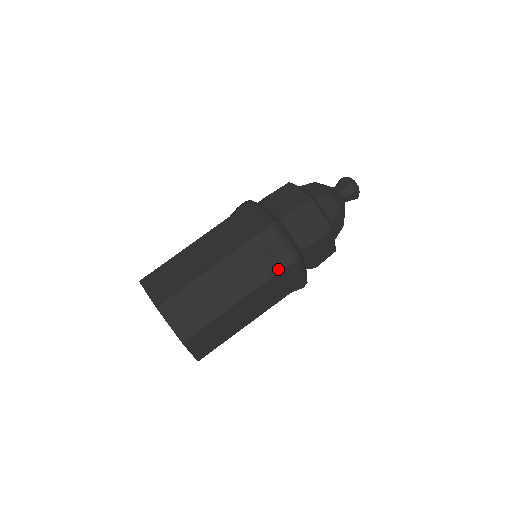
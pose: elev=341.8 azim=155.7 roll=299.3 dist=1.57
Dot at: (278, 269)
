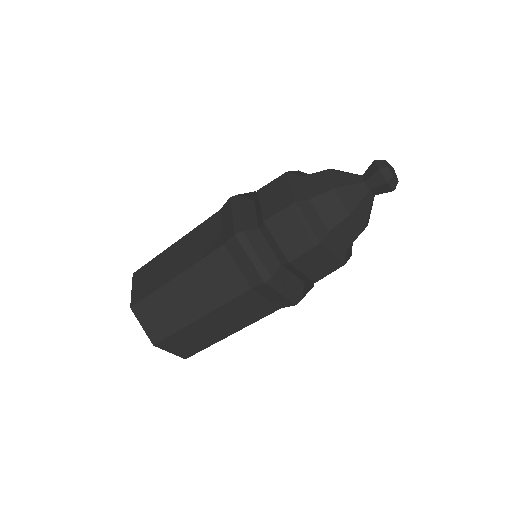
Dot at: (221, 243)
